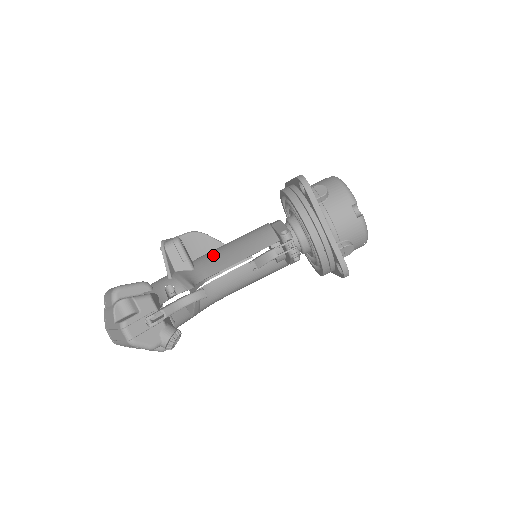
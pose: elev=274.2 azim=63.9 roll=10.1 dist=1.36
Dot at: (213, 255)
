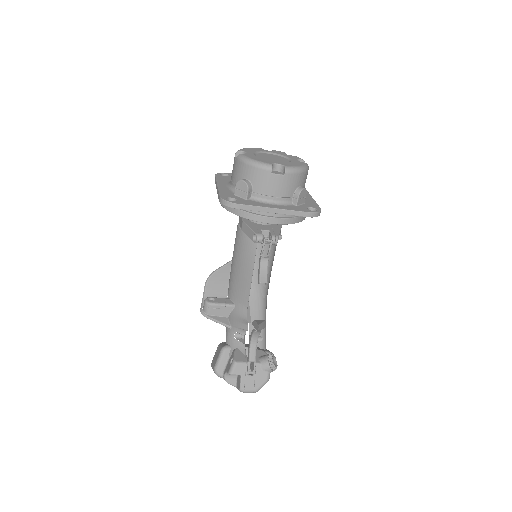
Dot at: (234, 283)
